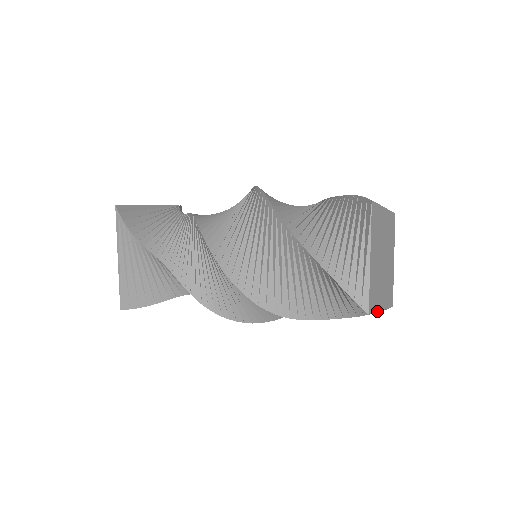
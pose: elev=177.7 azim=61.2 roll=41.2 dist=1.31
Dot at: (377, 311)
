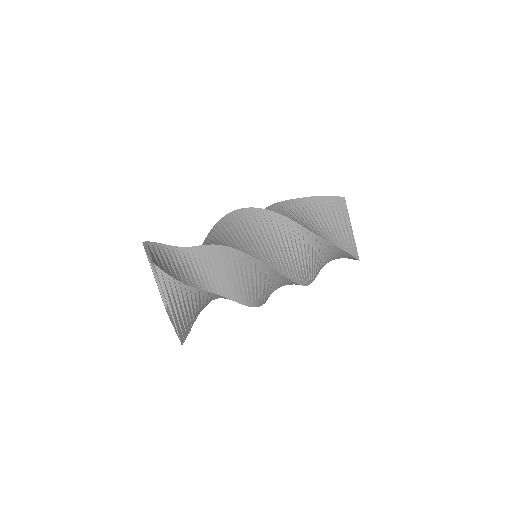
Dot at: occluded
